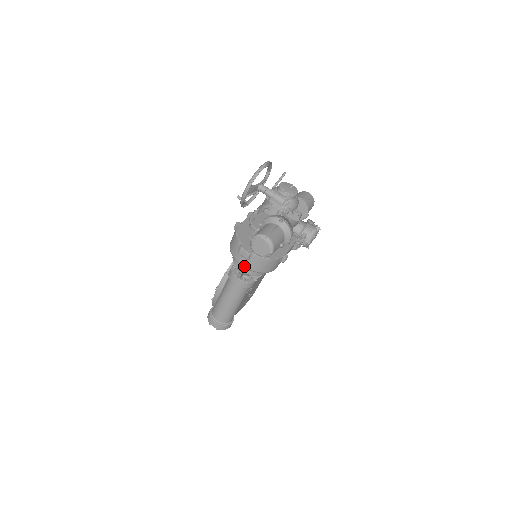
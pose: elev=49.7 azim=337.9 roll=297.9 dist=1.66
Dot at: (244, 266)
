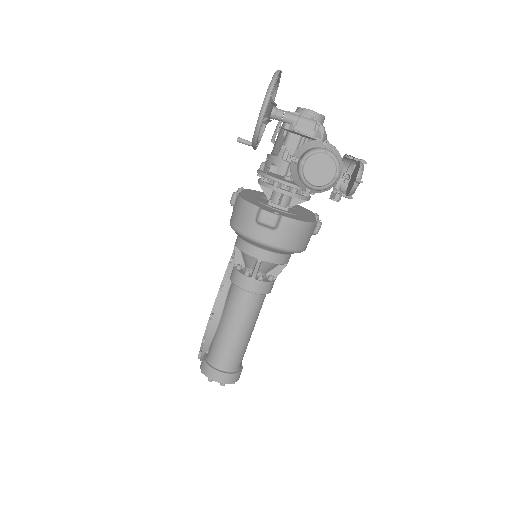
Dot at: (268, 244)
